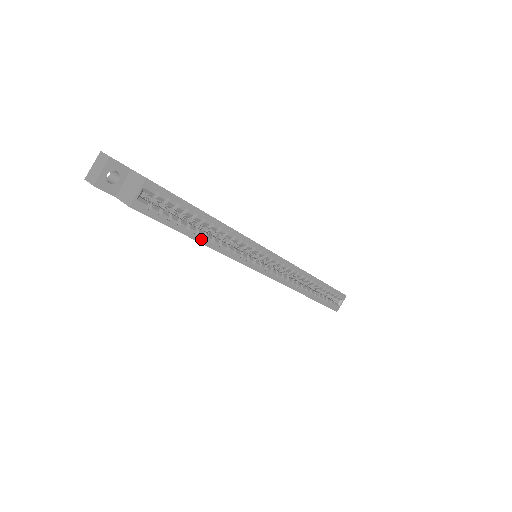
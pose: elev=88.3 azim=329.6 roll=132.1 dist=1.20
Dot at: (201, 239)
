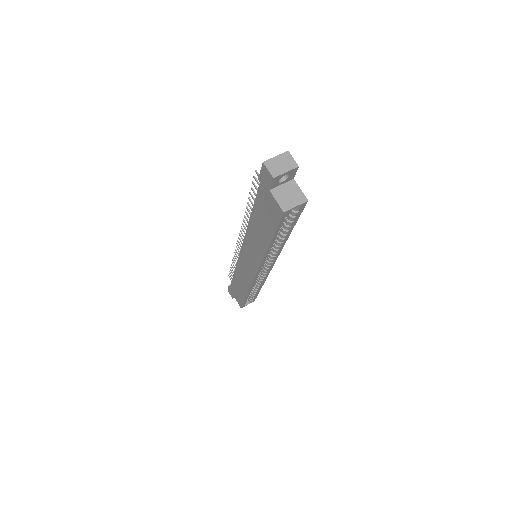
Dot at: (272, 244)
